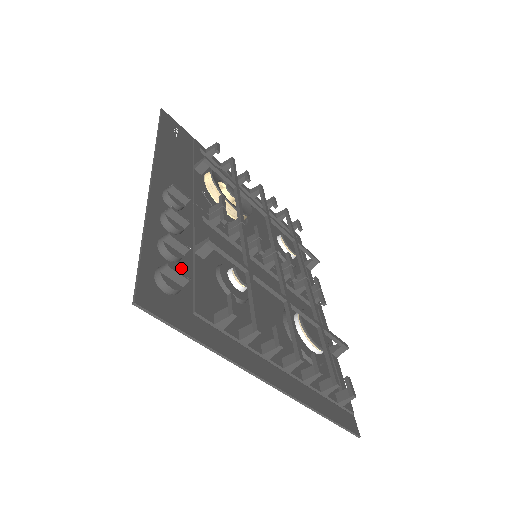
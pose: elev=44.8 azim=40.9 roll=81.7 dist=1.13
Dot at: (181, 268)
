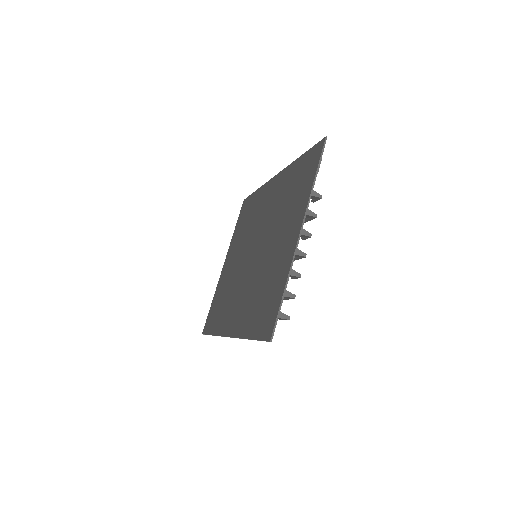
Dot at: (298, 178)
